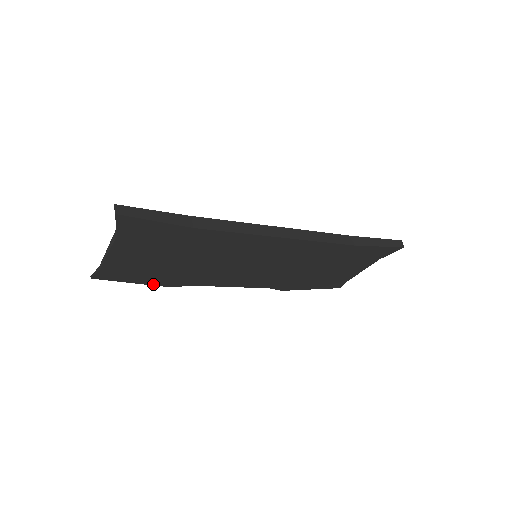
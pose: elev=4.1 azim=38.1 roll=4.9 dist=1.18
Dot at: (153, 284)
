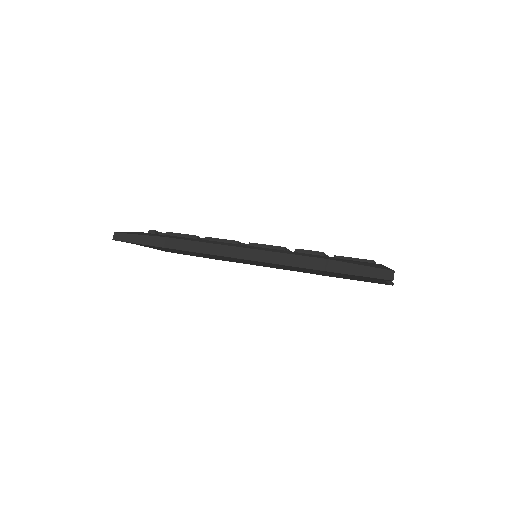
Dot at: occluded
